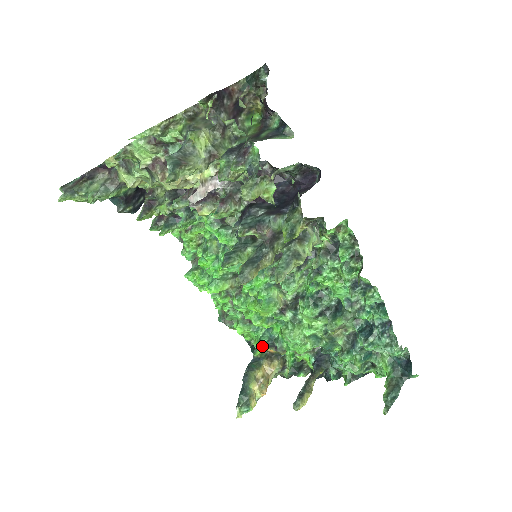
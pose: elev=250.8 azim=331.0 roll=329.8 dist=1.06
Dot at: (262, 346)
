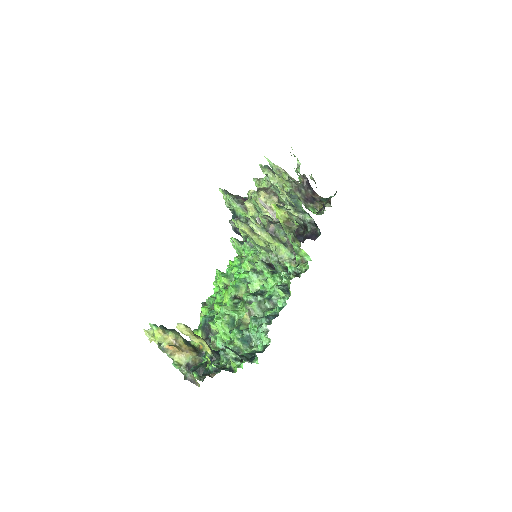
Dot at: (202, 326)
